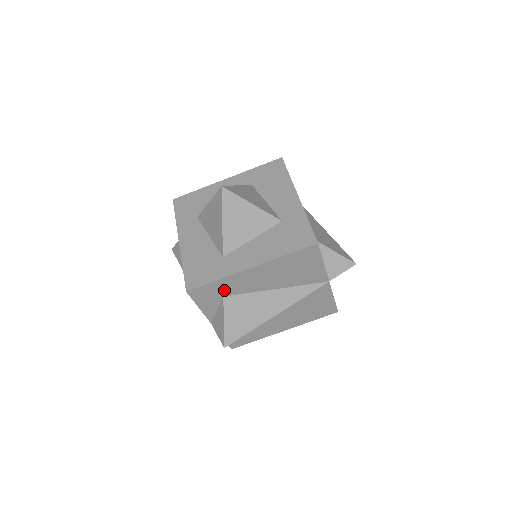
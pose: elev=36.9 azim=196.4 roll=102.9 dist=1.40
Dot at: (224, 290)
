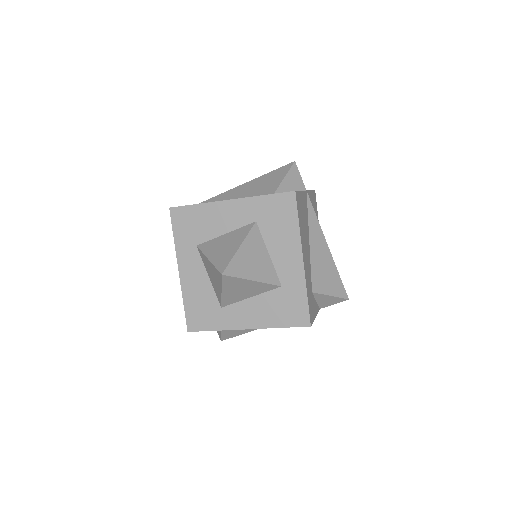
Dot at: occluded
